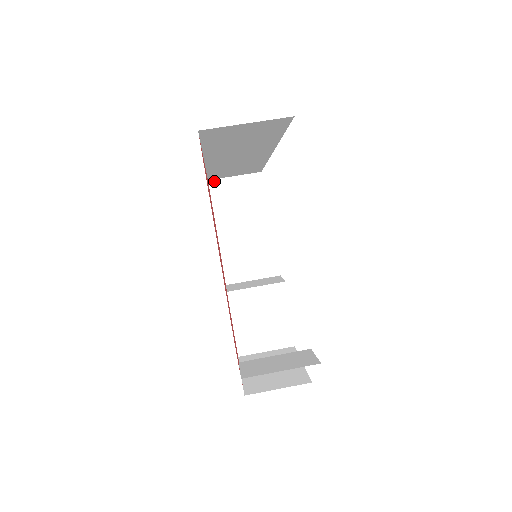
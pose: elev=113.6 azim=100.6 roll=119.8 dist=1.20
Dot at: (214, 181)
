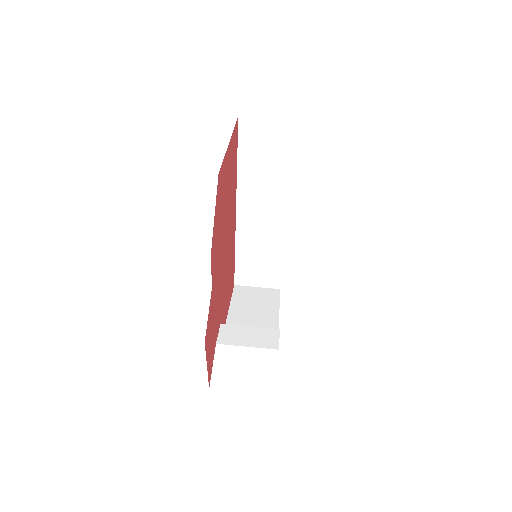
Dot at: (239, 286)
